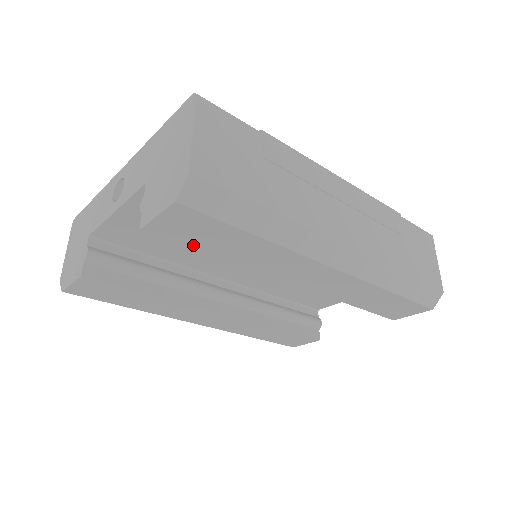
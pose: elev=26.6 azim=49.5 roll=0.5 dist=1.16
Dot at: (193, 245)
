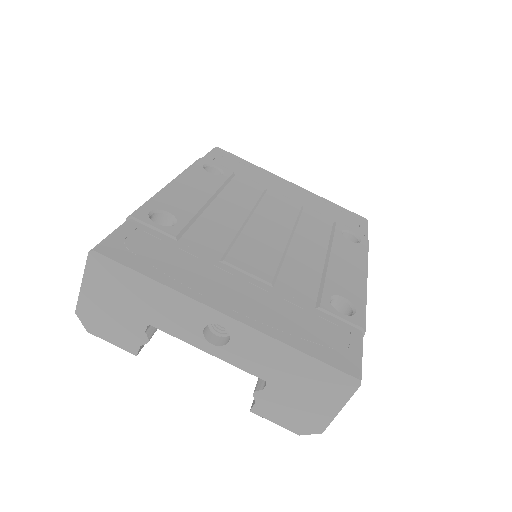
Dot at: occluded
